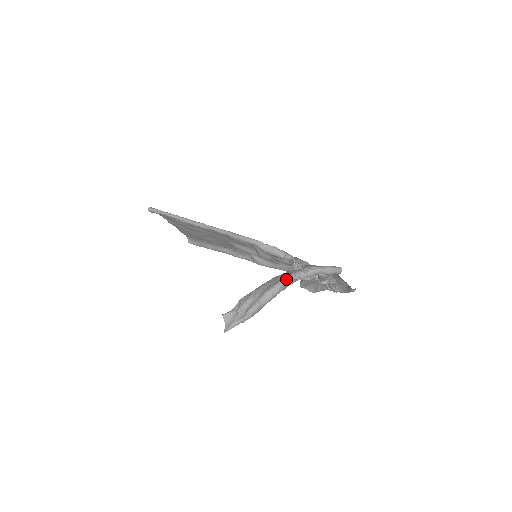
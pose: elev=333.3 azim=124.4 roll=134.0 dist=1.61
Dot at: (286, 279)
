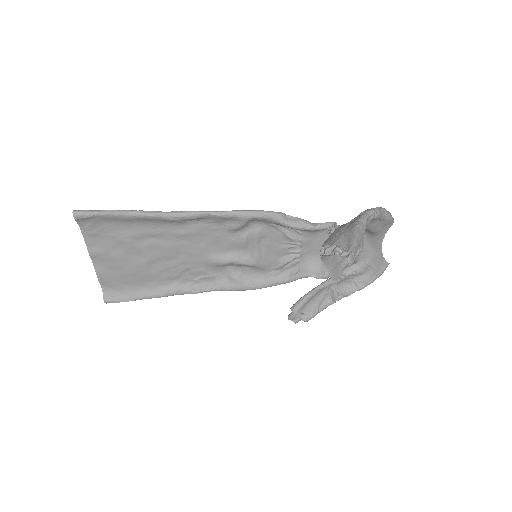
Dot at: (366, 213)
